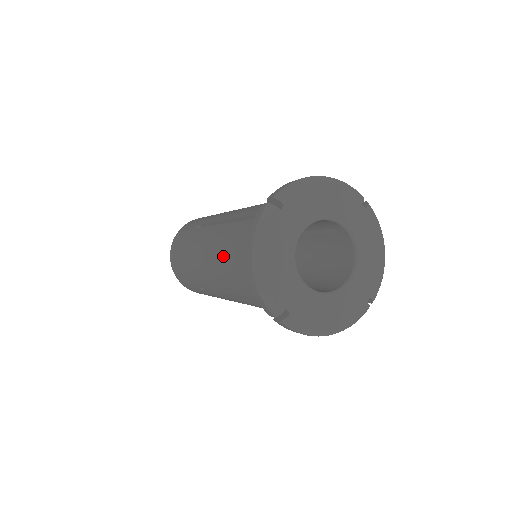
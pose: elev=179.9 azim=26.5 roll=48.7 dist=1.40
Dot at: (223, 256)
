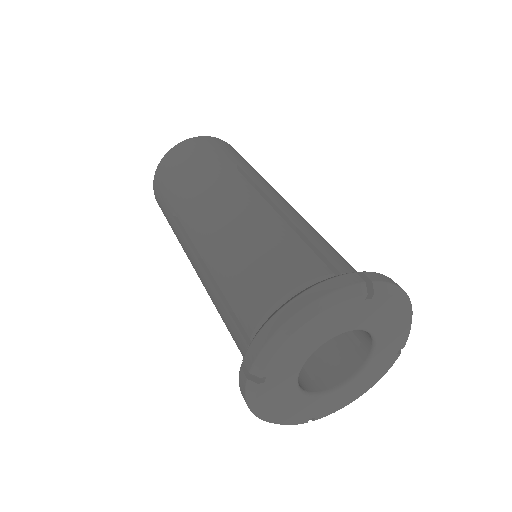
Dot at: occluded
